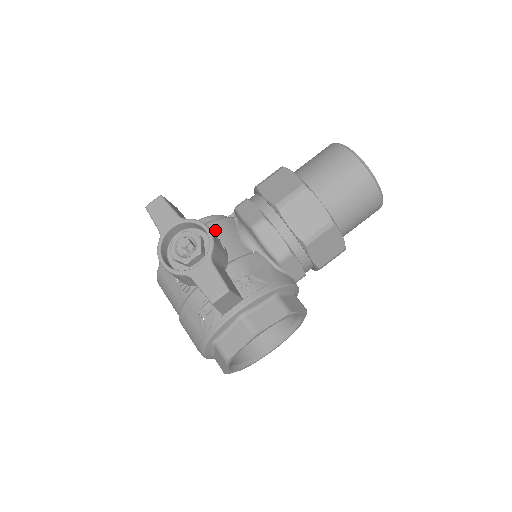
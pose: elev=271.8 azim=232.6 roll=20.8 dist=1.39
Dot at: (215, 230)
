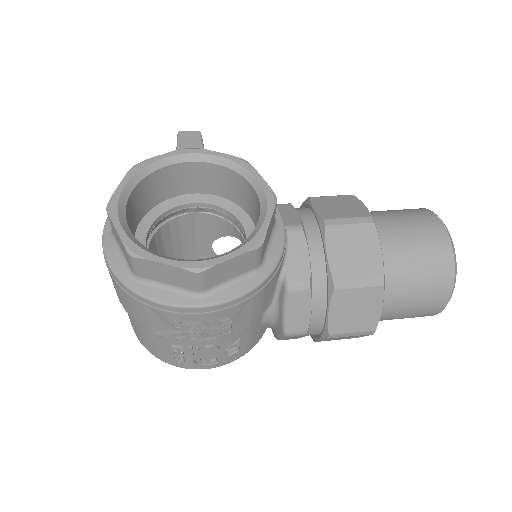
Dot at: occluded
